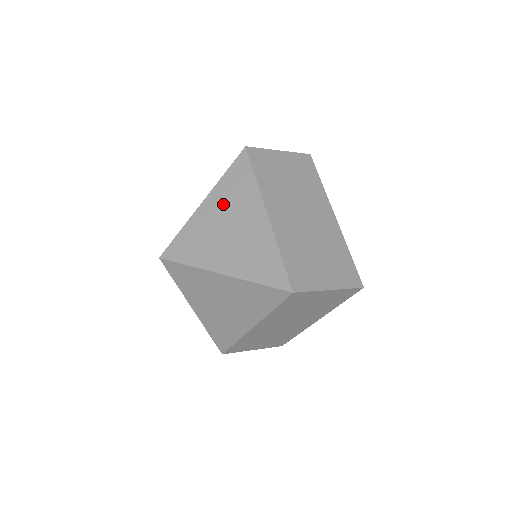
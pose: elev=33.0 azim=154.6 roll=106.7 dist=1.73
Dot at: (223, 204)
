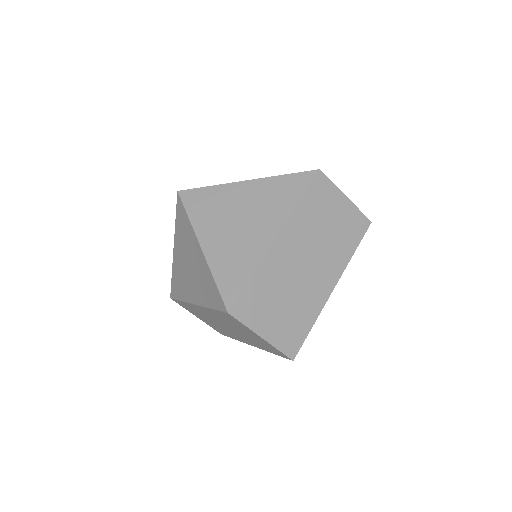
Dot at: (257, 197)
